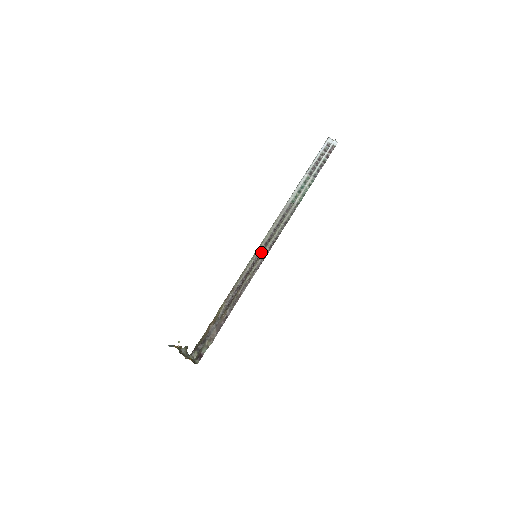
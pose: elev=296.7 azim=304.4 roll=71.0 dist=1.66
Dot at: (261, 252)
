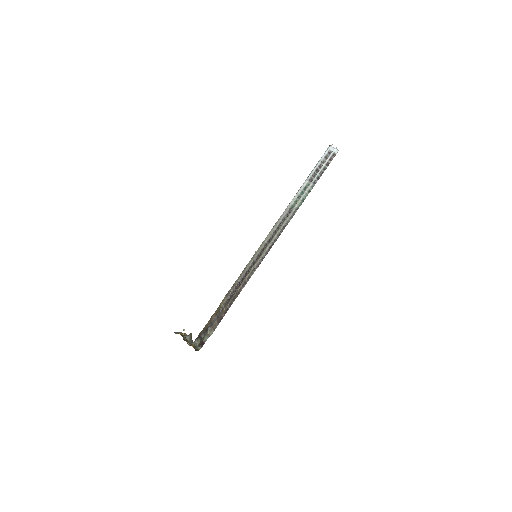
Dot at: (261, 253)
